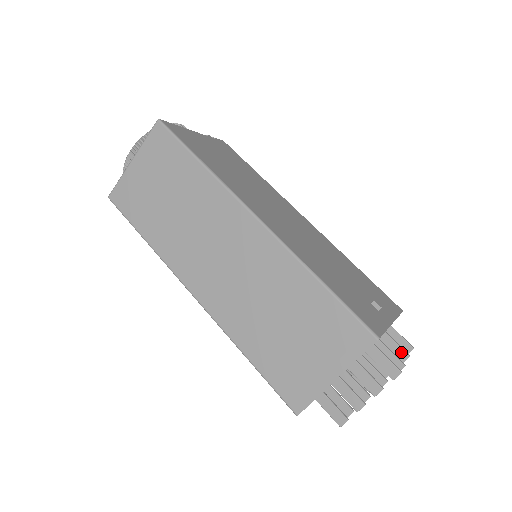
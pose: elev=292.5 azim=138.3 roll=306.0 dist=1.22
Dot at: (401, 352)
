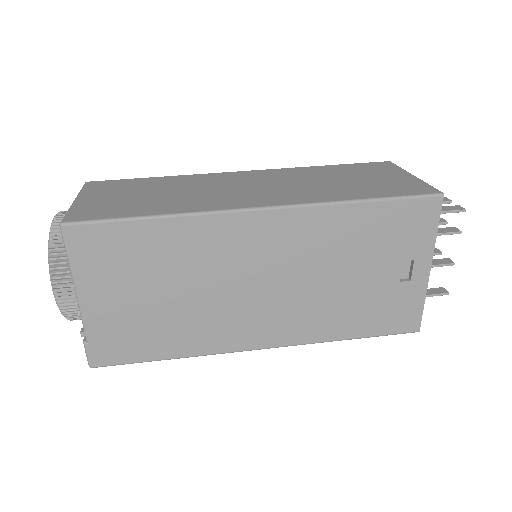
Dot at: occluded
